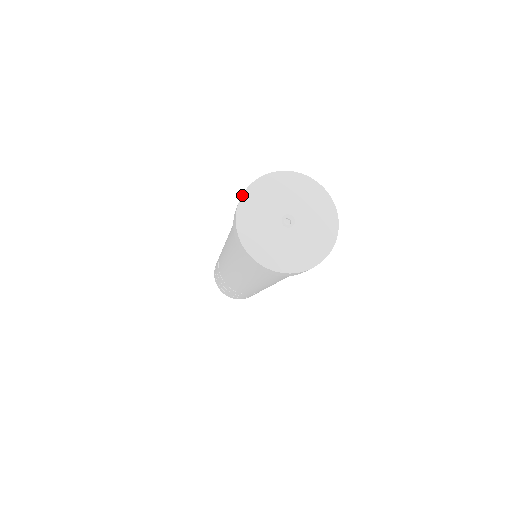
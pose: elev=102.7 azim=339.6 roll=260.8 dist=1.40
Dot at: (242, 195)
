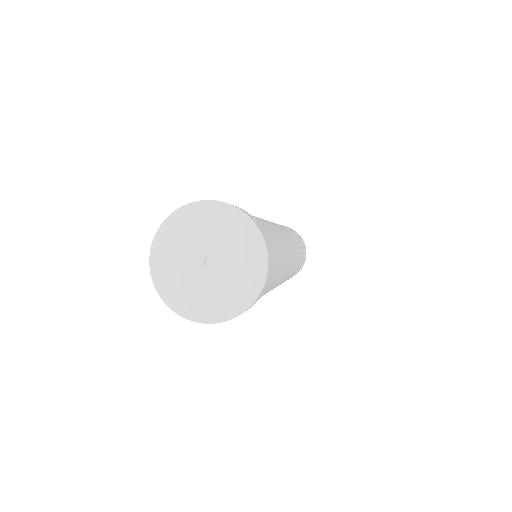
Dot at: (168, 216)
